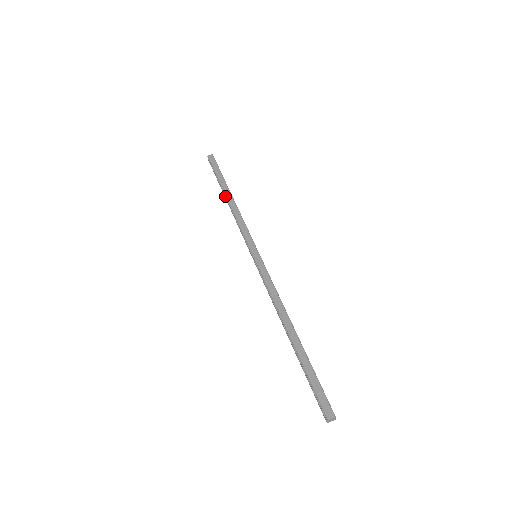
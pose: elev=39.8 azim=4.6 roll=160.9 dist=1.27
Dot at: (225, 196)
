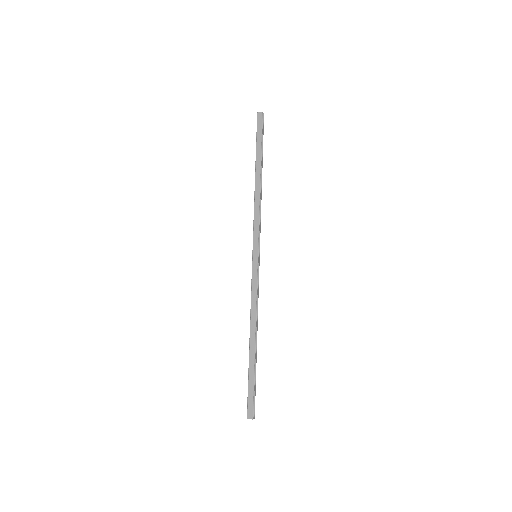
Dot at: (255, 176)
